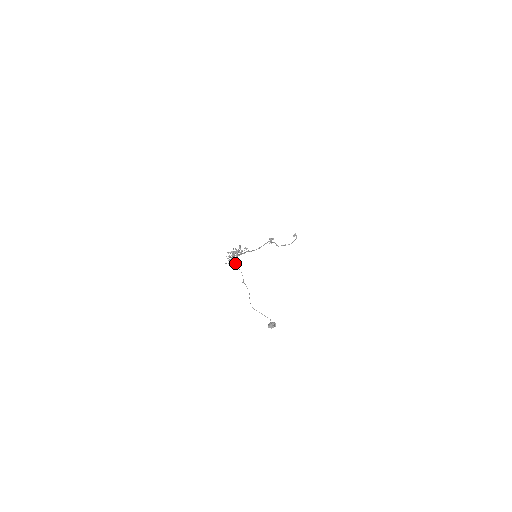
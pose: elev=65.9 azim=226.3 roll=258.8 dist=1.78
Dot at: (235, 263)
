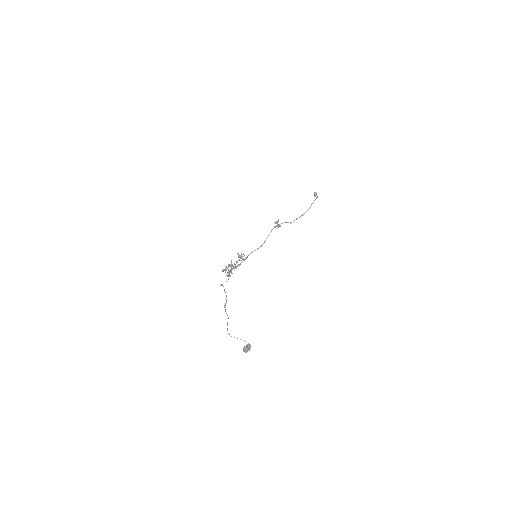
Dot at: (221, 285)
